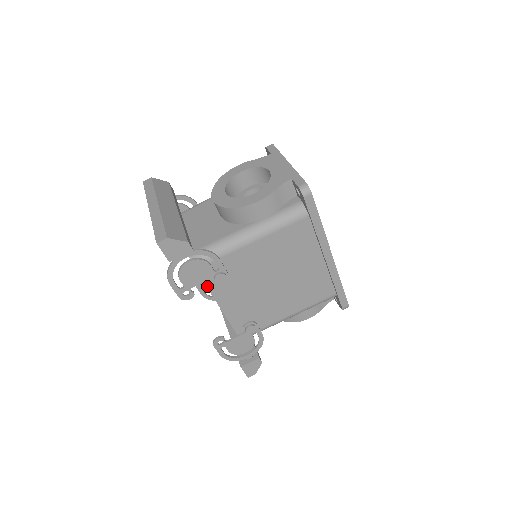
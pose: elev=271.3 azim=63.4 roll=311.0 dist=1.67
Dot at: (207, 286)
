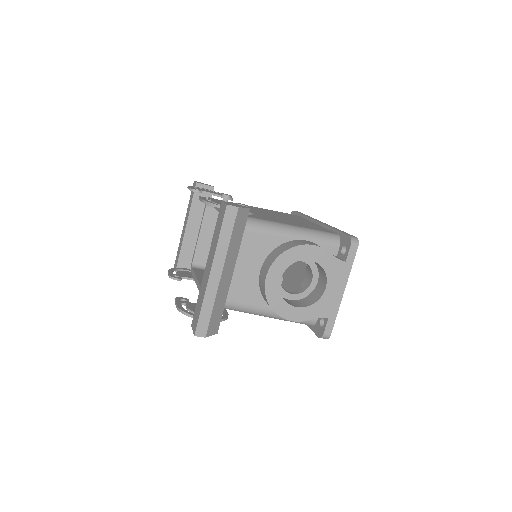
Dot at: occluded
